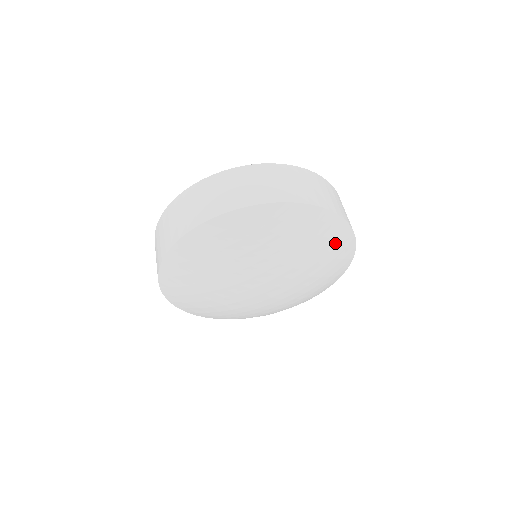
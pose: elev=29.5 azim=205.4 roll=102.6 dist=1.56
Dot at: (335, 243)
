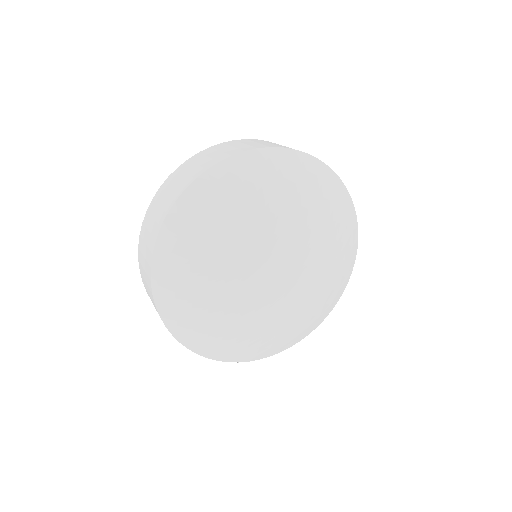
Dot at: (338, 285)
